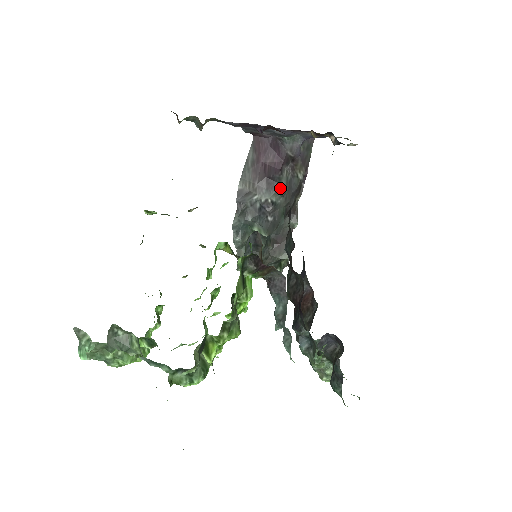
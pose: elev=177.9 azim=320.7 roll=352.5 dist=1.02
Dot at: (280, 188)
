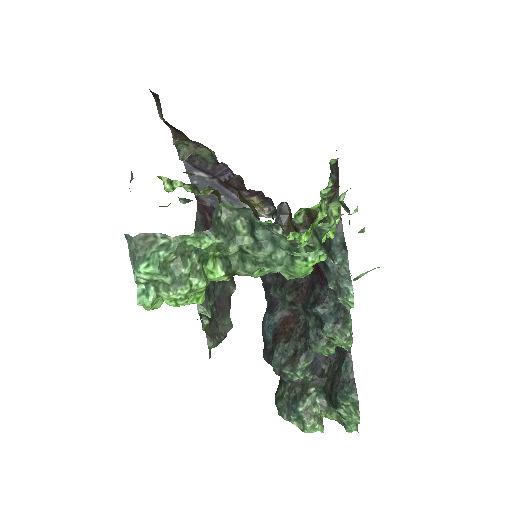
Dot at: occluded
